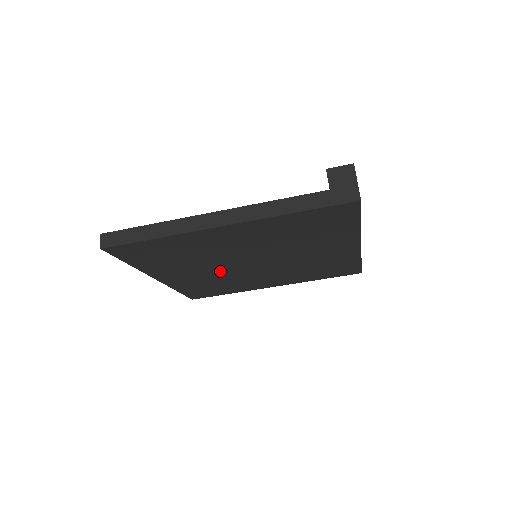
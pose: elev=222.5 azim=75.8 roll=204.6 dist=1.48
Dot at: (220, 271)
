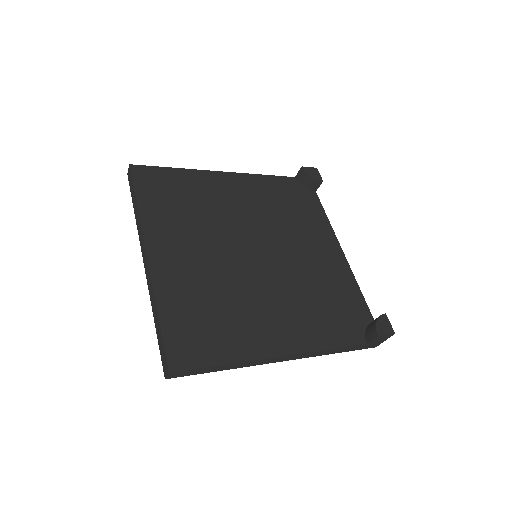
Dot at: occluded
